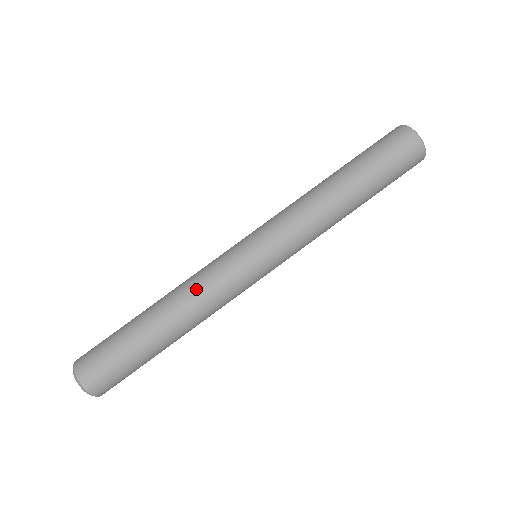
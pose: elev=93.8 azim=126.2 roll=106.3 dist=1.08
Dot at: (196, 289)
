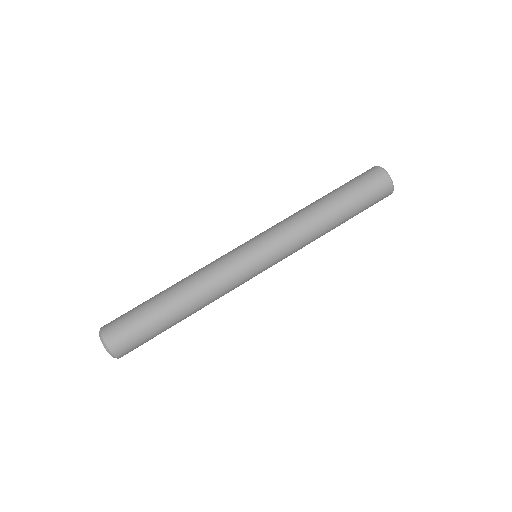
Dot at: (212, 285)
